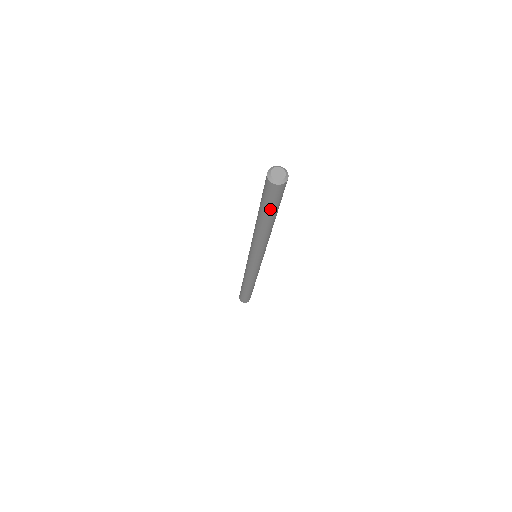
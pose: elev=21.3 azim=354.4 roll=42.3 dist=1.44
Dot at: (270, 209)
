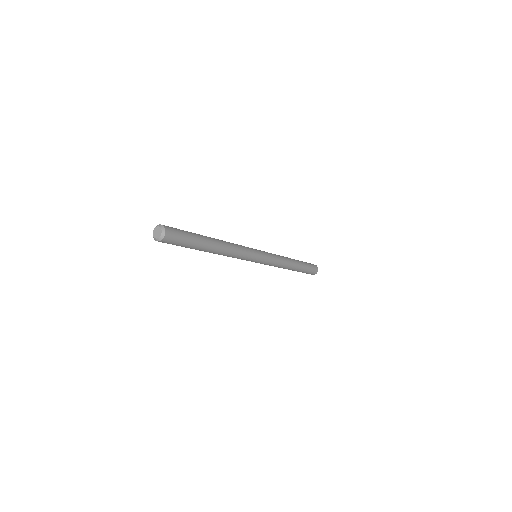
Dot at: (185, 247)
